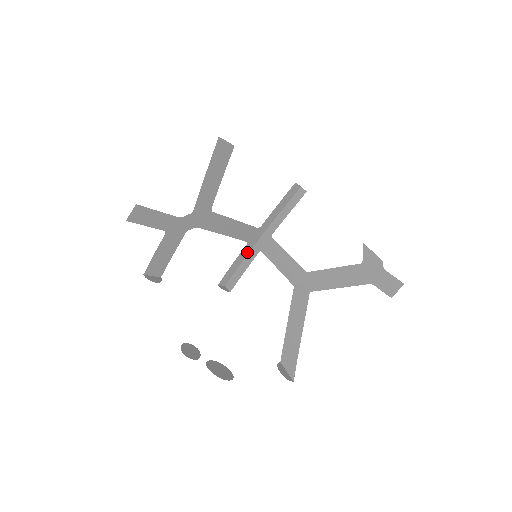
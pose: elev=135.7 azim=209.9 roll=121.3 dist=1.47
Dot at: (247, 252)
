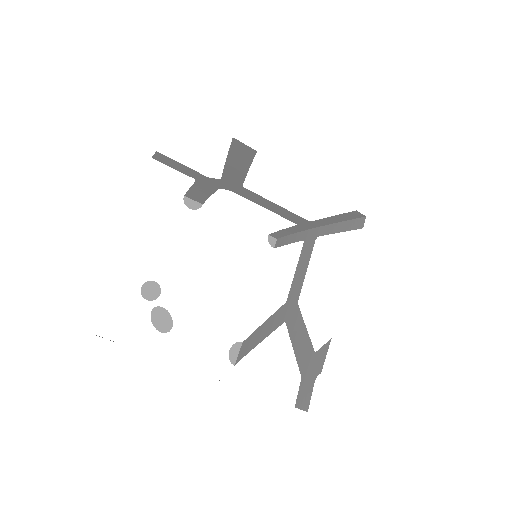
Dot at: (299, 230)
